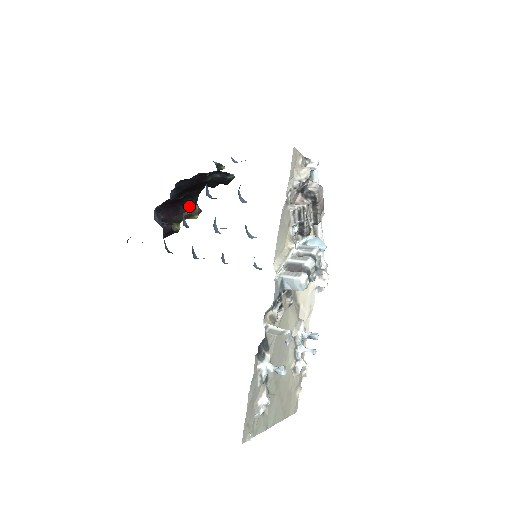
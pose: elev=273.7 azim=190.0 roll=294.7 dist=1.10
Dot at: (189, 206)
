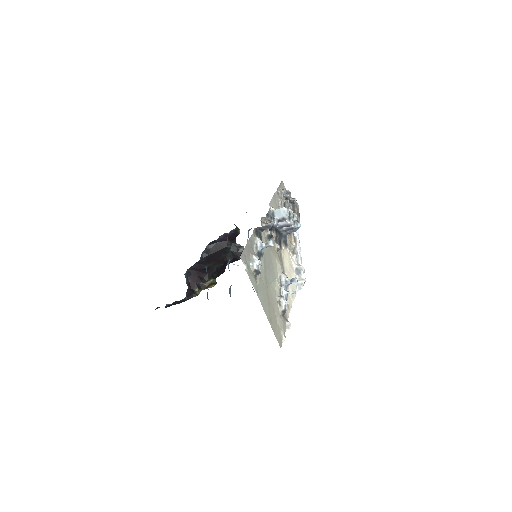
Dot at: (209, 279)
